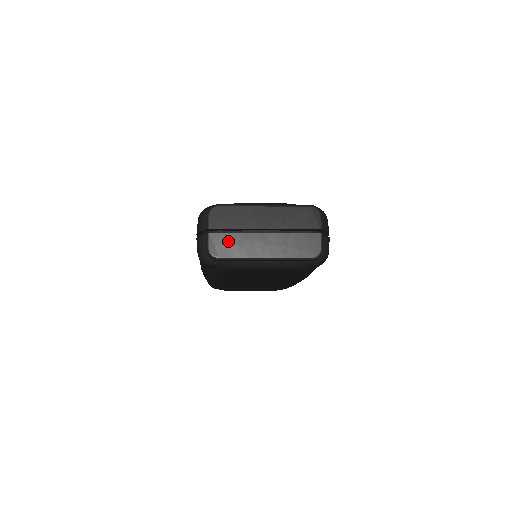
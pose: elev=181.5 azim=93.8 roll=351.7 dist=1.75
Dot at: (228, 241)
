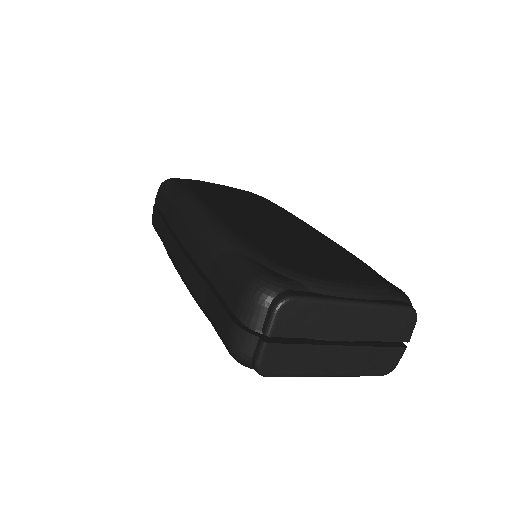
Dot at: (291, 355)
